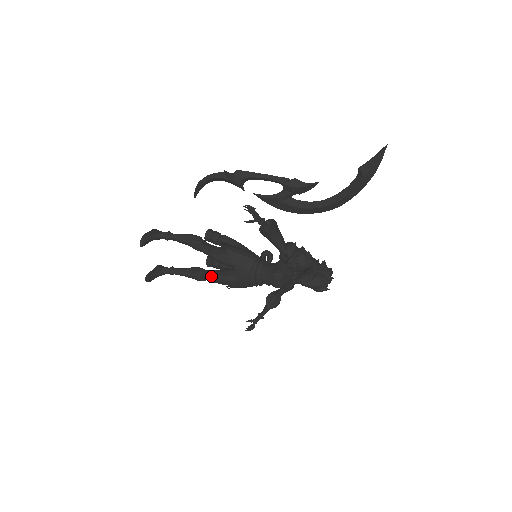
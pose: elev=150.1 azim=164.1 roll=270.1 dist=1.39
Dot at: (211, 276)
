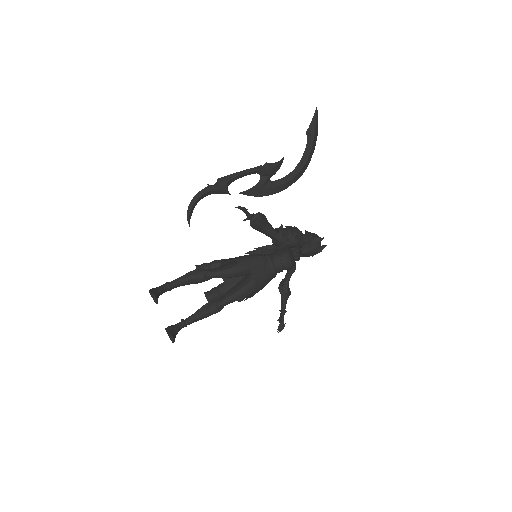
Dot at: (229, 297)
